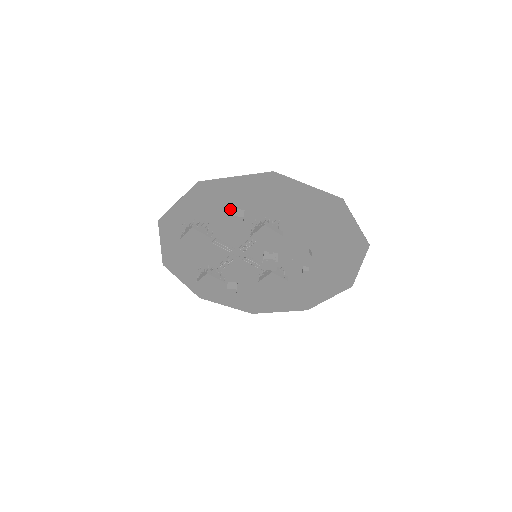
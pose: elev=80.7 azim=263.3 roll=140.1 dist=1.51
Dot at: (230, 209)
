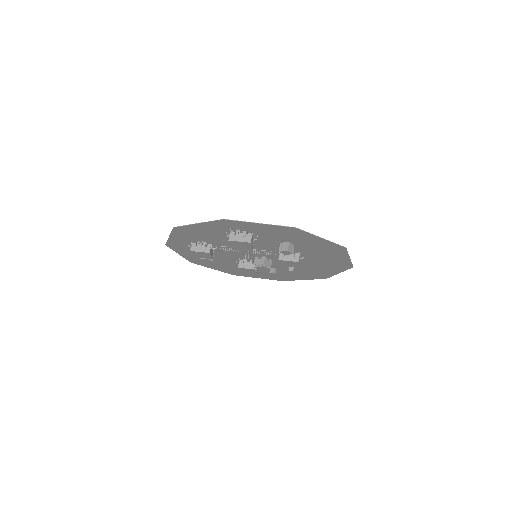
Dot at: (286, 241)
